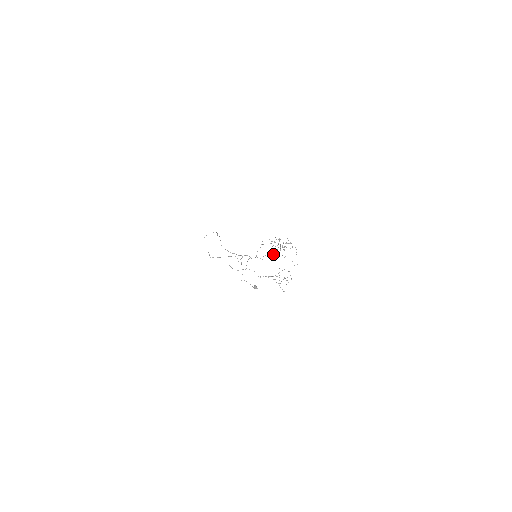
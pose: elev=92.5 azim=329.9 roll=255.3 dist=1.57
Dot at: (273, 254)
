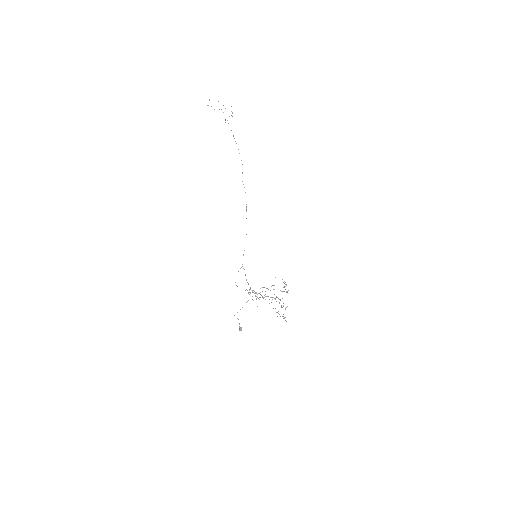
Dot at: occluded
